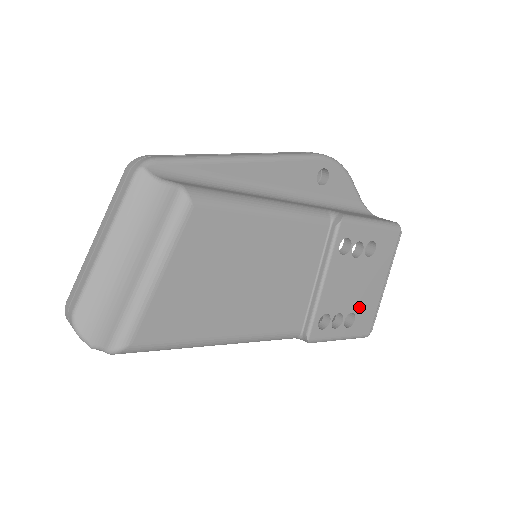
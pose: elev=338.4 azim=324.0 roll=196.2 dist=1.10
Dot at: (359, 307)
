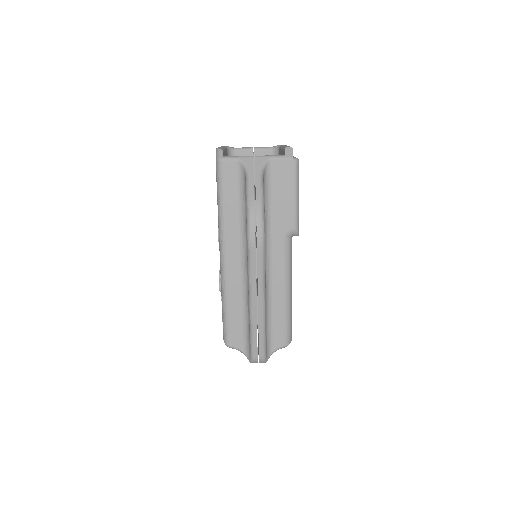
Dot at: occluded
